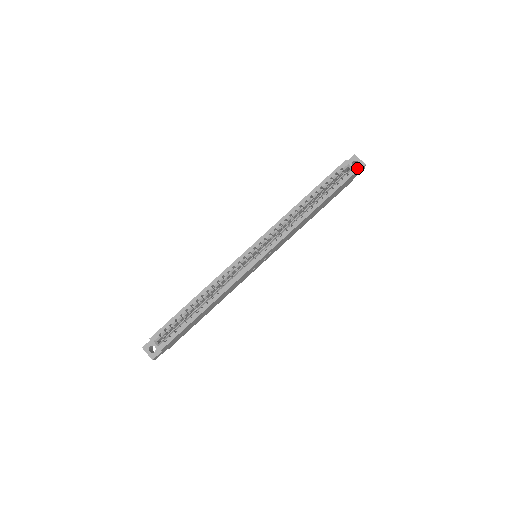
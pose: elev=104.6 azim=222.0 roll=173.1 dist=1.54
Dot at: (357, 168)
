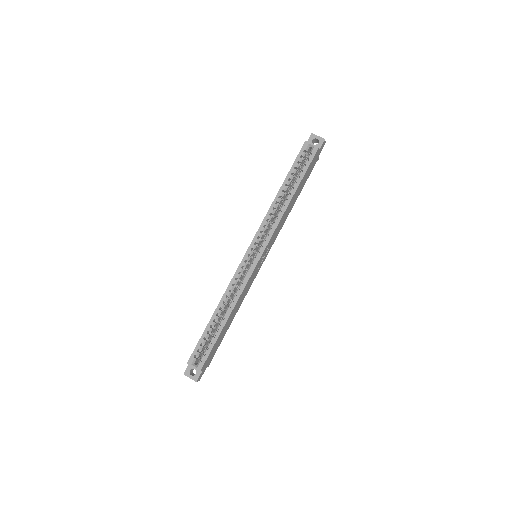
Dot at: (318, 145)
